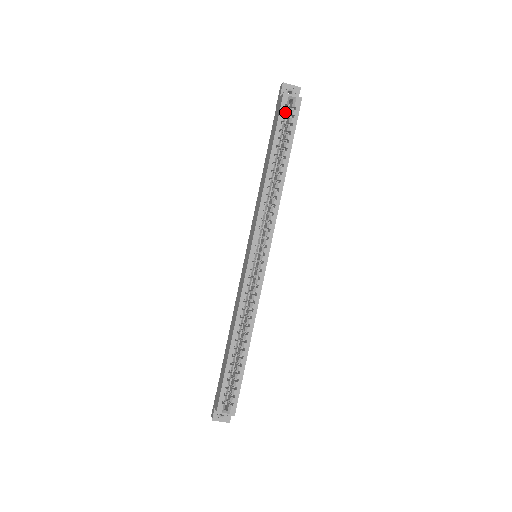
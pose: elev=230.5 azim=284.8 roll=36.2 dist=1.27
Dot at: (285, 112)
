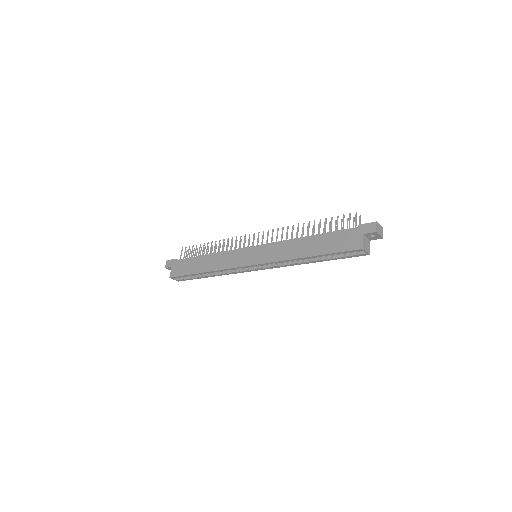
Dot at: (350, 252)
